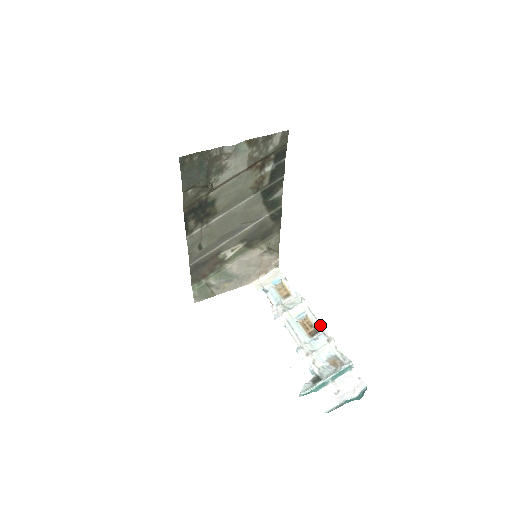
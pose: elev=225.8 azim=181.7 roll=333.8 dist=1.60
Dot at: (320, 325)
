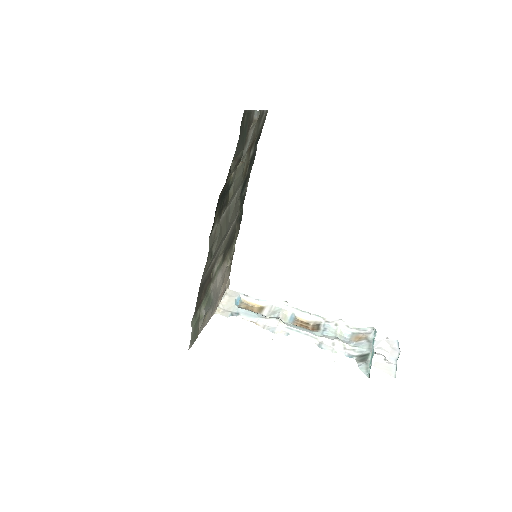
Dot at: (318, 316)
